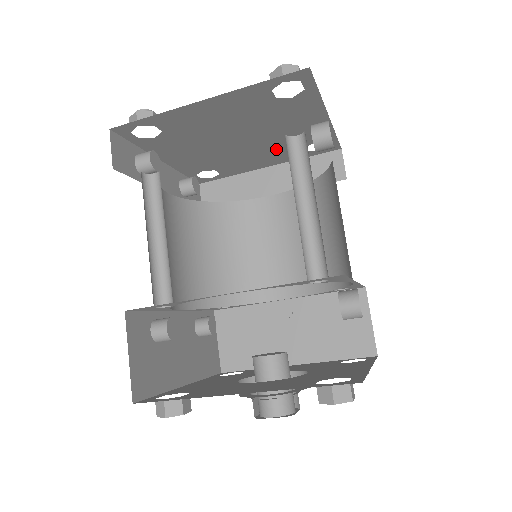
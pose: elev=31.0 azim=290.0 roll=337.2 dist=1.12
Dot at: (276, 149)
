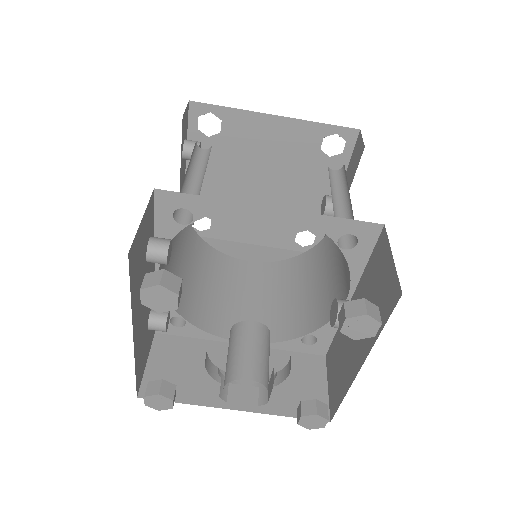
Dot at: (275, 220)
